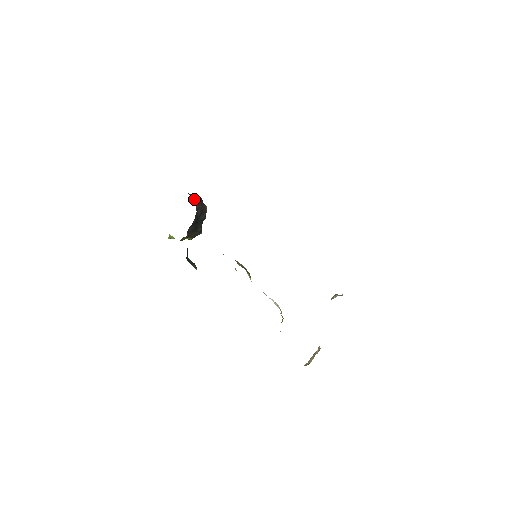
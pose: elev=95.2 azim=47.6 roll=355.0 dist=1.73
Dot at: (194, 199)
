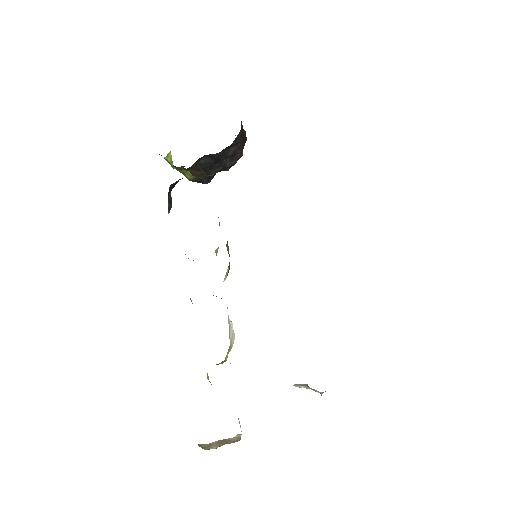
Dot at: (241, 129)
